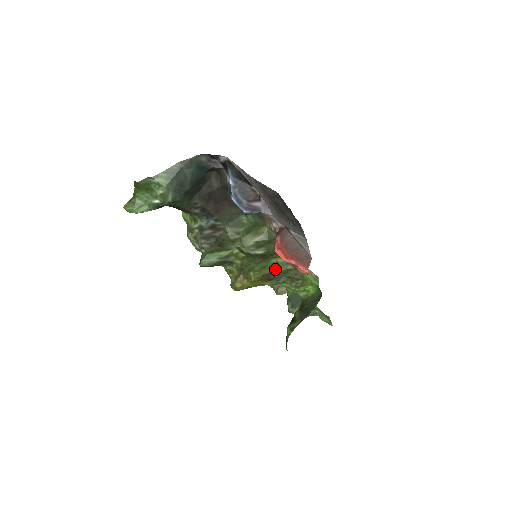
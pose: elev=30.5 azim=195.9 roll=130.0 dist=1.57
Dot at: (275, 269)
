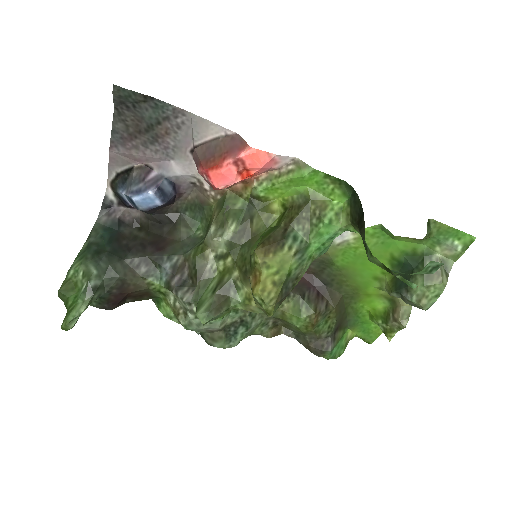
Dot at: (274, 230)
